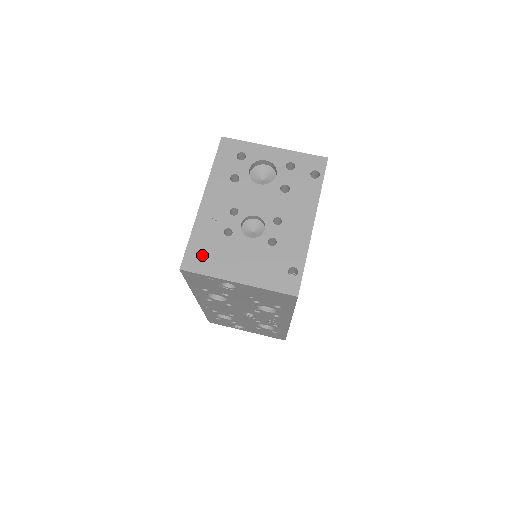
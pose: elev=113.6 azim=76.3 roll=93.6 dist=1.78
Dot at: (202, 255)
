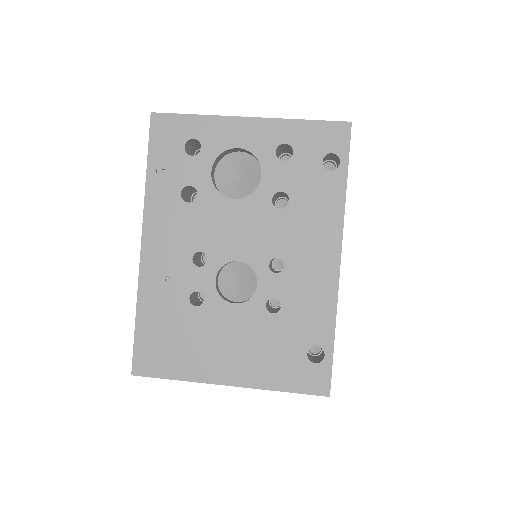
Dot at: (162, 346)
